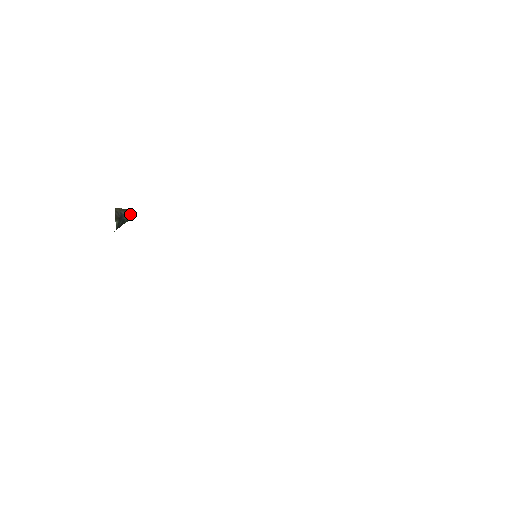
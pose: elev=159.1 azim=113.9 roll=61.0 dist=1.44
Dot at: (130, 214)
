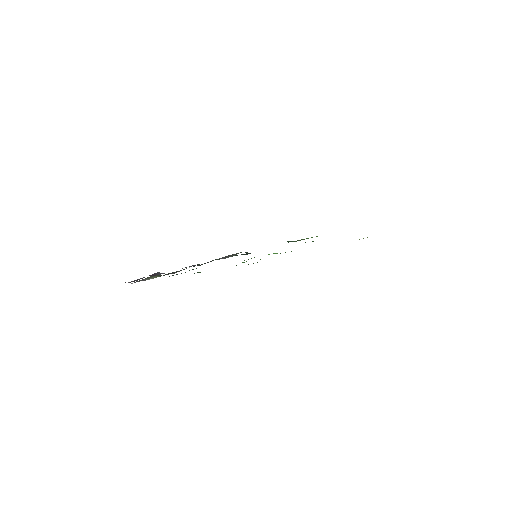
Dot at: occluded
